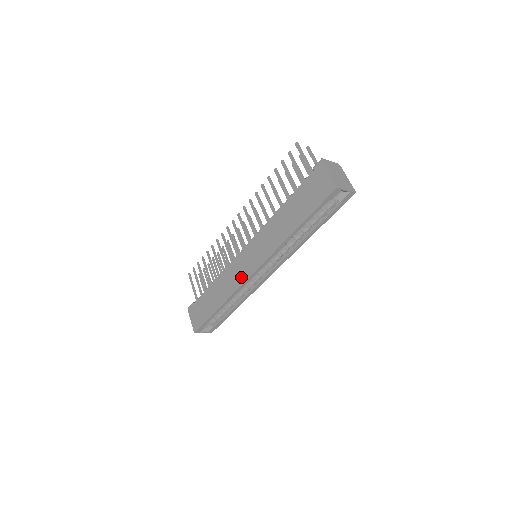
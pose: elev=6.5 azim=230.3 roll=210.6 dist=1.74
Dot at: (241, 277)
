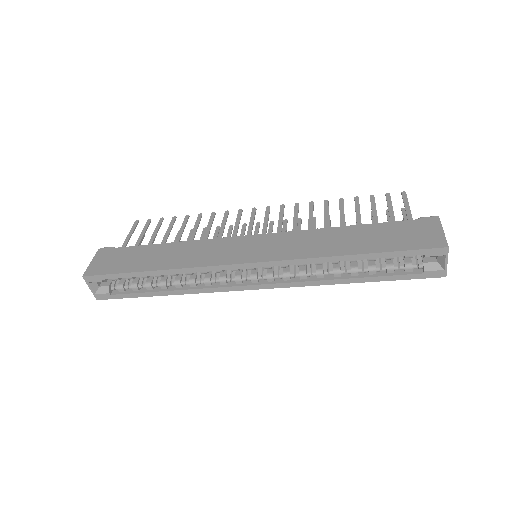
Dot at: (224, 258)
